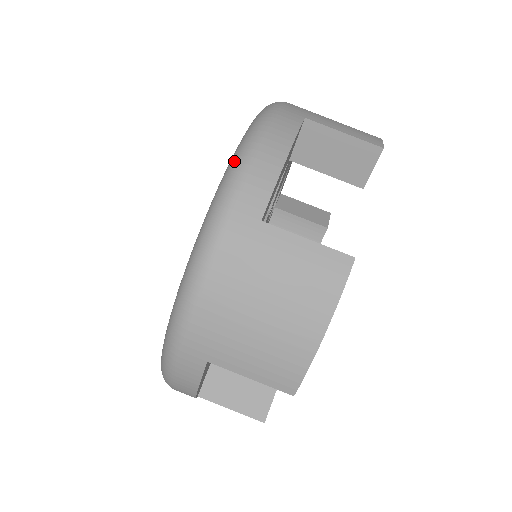
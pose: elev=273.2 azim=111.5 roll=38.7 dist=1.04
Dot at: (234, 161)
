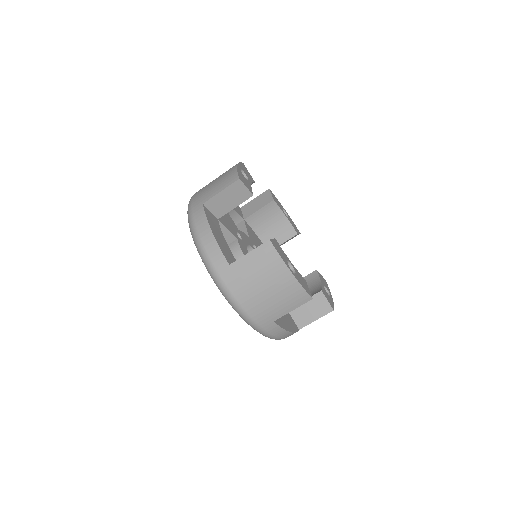
Dot at: (200, 255)
